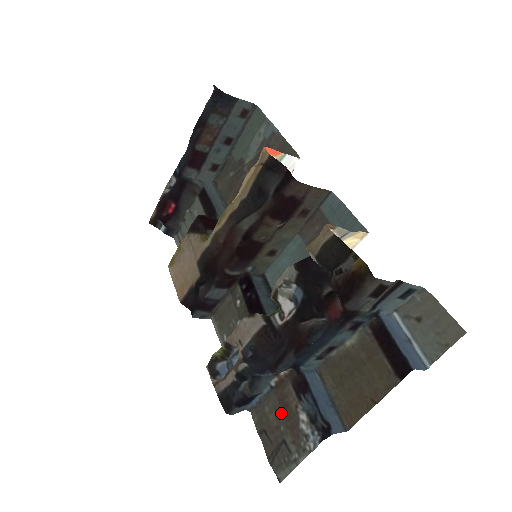
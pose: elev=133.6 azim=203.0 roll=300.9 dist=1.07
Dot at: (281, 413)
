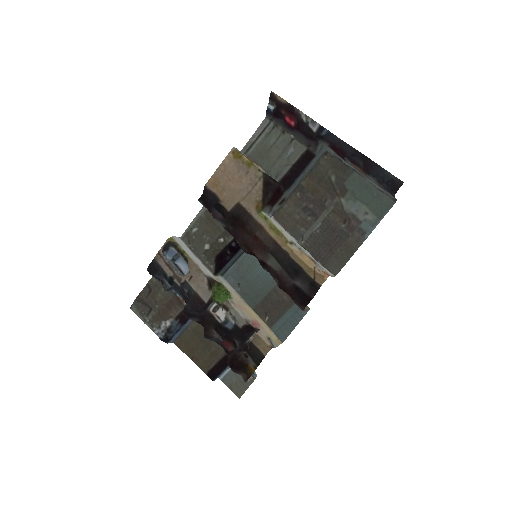
Dot at: (164, 304)
